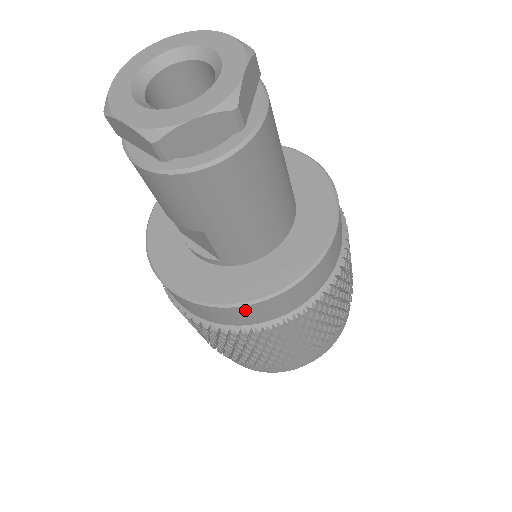
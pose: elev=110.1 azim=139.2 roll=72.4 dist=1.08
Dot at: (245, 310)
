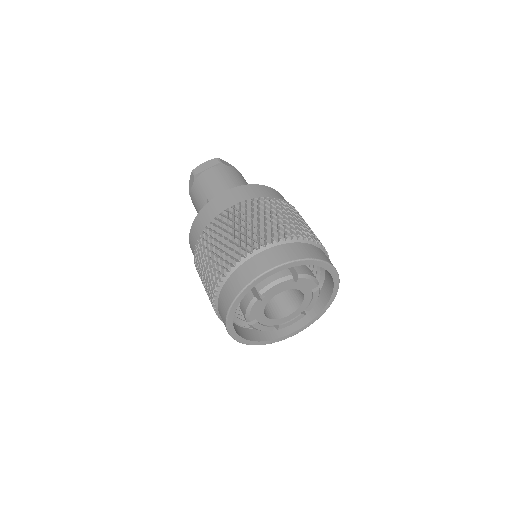
Dot at: (213, 203)
